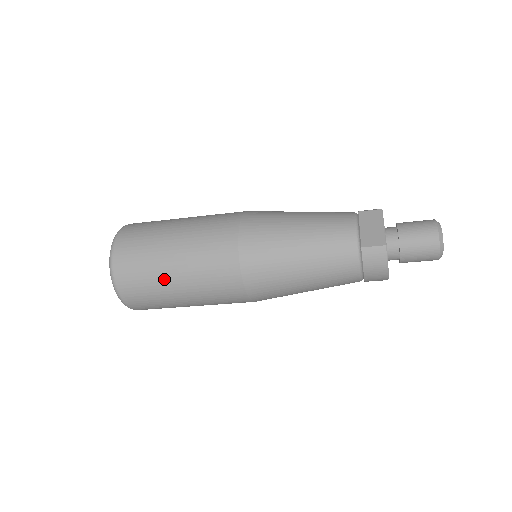
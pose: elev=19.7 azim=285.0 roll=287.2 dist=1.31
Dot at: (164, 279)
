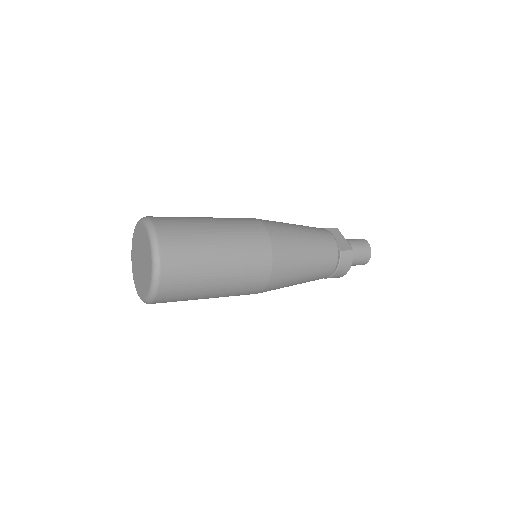
Dot at: (209, 267)
